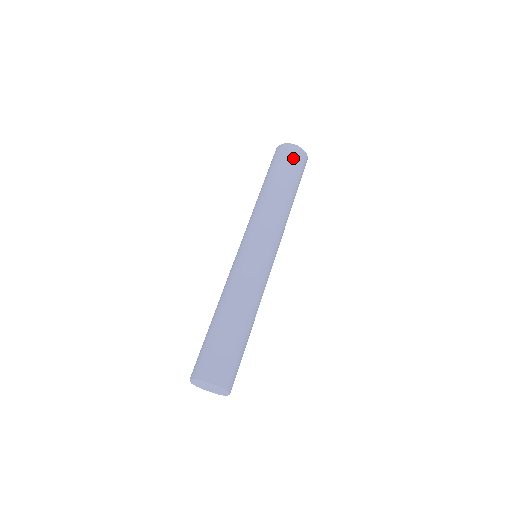
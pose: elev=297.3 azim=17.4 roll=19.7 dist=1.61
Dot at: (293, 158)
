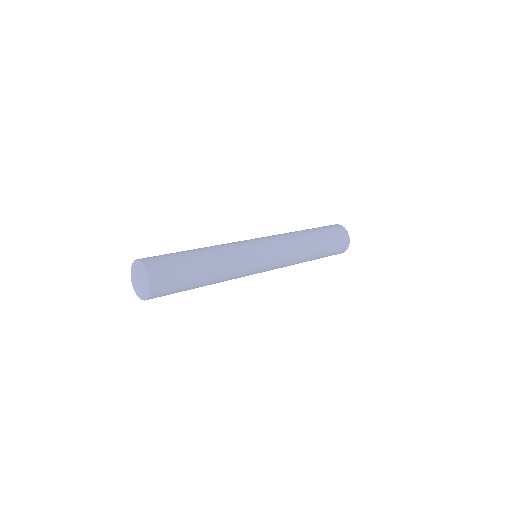
Dot at: occluded
